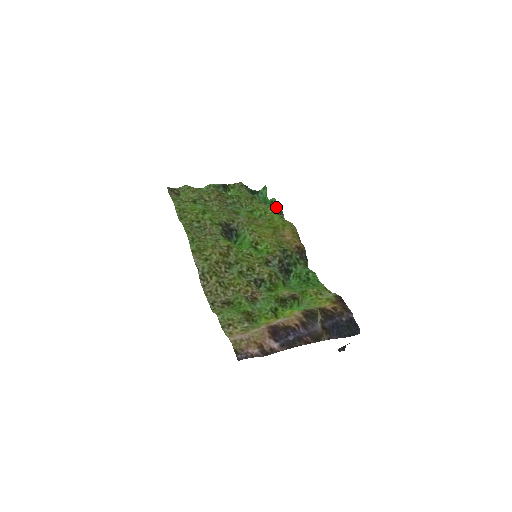
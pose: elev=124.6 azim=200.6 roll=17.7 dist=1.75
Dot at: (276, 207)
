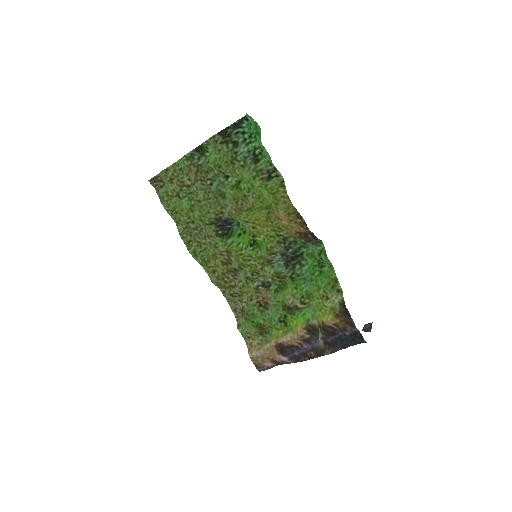
Dot at: (268, 155)
